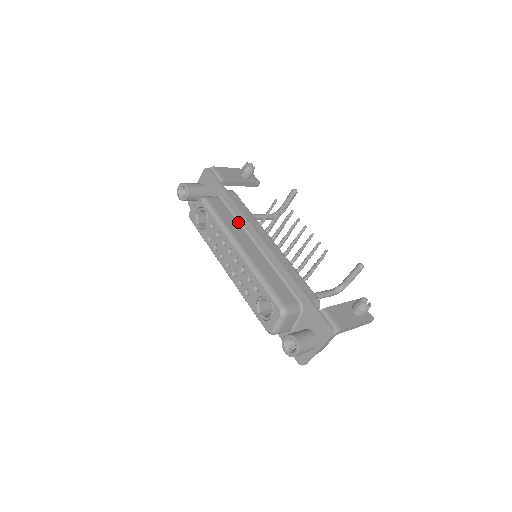
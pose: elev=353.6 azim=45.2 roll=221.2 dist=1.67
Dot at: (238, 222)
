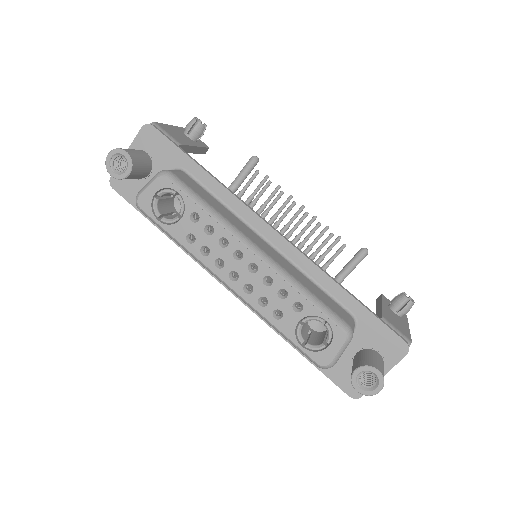
Dot at: (226, 208)
